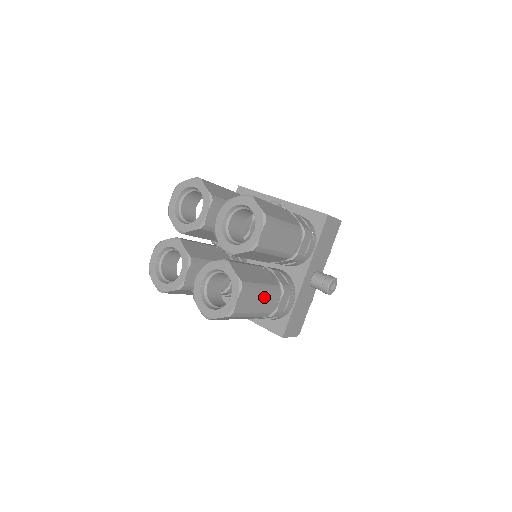
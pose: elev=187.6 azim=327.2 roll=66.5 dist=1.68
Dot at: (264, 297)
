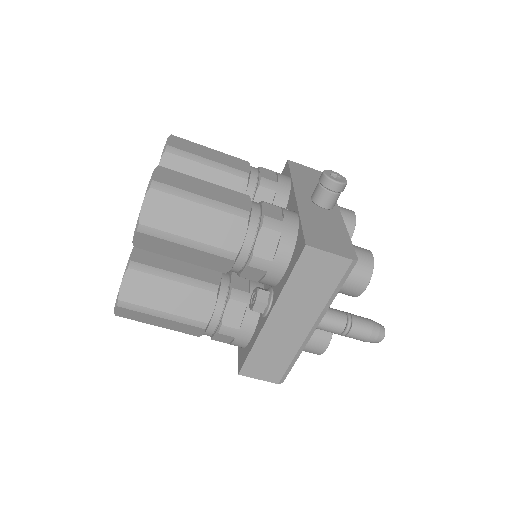
Dot at: (216, 190)
